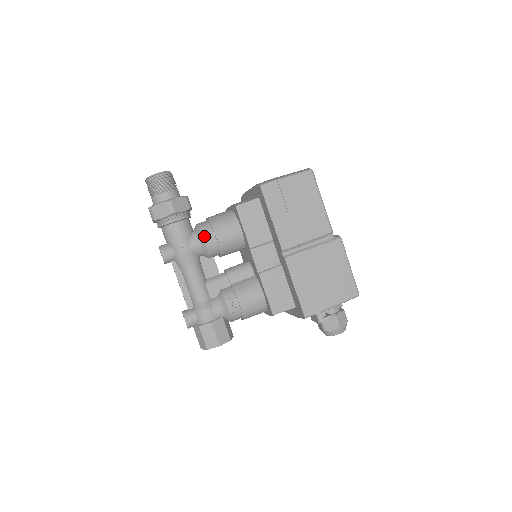
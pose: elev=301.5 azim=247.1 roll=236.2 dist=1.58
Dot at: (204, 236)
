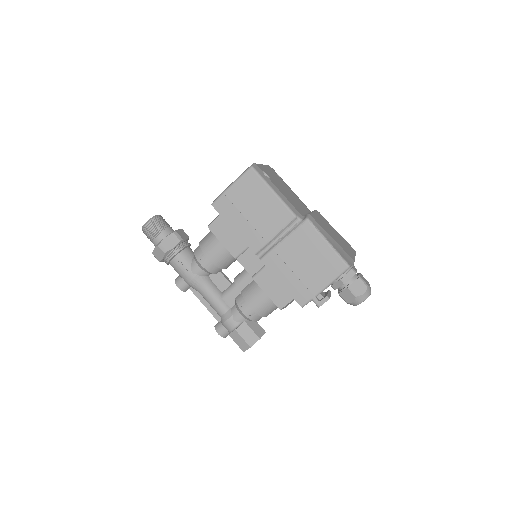
Dot at: (199, 260)
